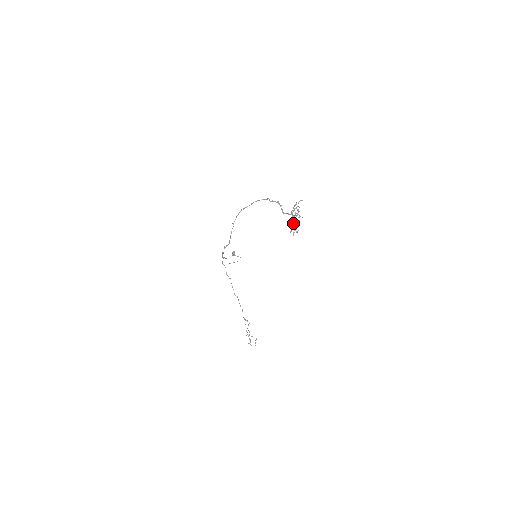
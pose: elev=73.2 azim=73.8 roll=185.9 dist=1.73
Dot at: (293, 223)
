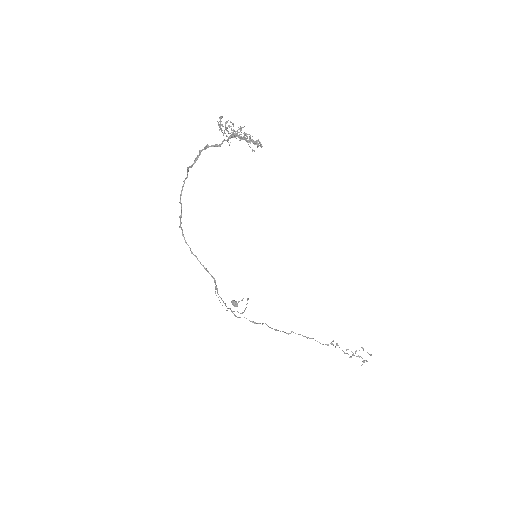
Dot at: occluded
